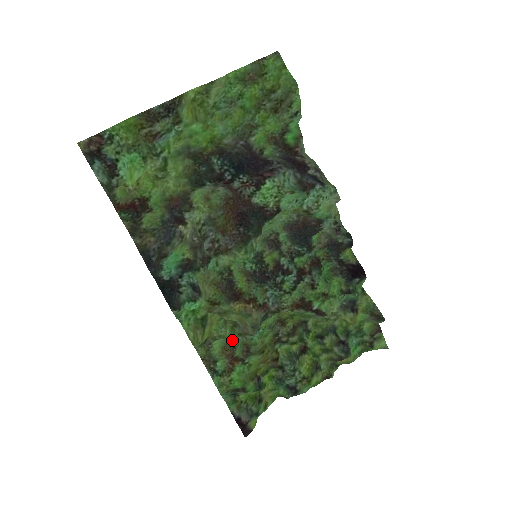
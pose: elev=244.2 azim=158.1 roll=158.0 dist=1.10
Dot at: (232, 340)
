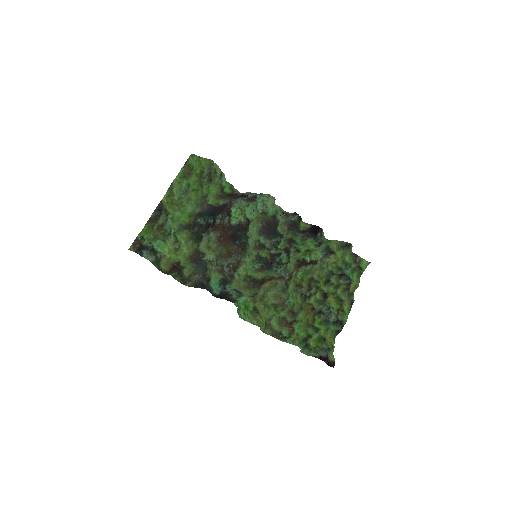
Dot at: (280, 316)
